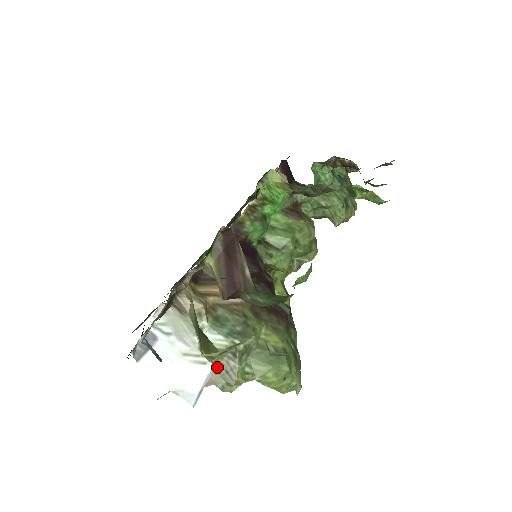
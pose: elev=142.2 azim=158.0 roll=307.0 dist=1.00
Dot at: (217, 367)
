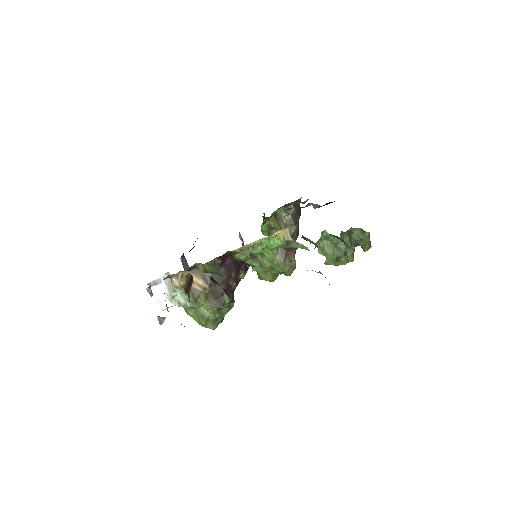
Dot at: (158, 317)
